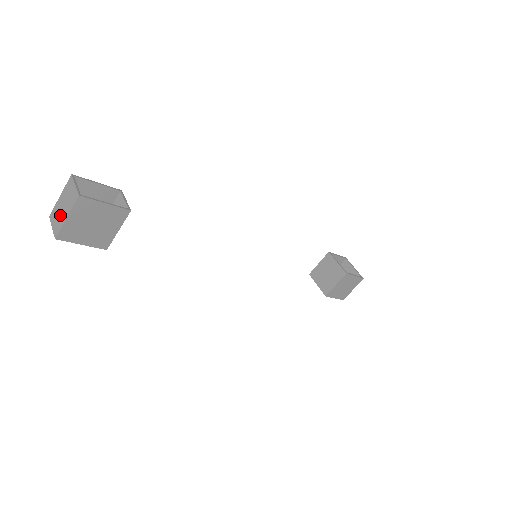
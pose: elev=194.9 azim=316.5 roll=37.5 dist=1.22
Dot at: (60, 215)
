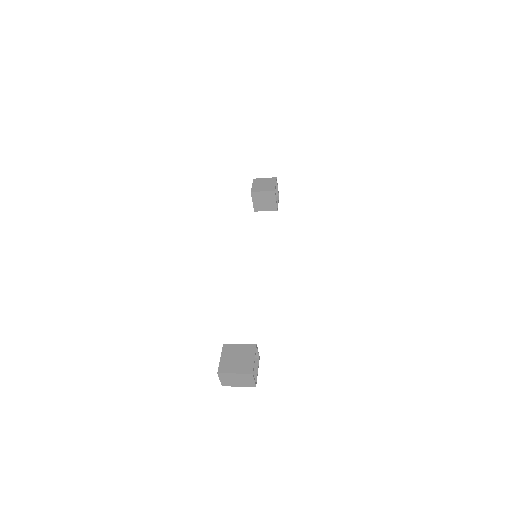
Dot at: (232, 382)
